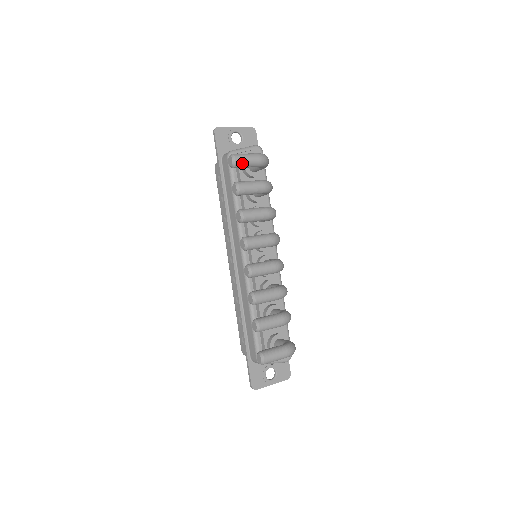
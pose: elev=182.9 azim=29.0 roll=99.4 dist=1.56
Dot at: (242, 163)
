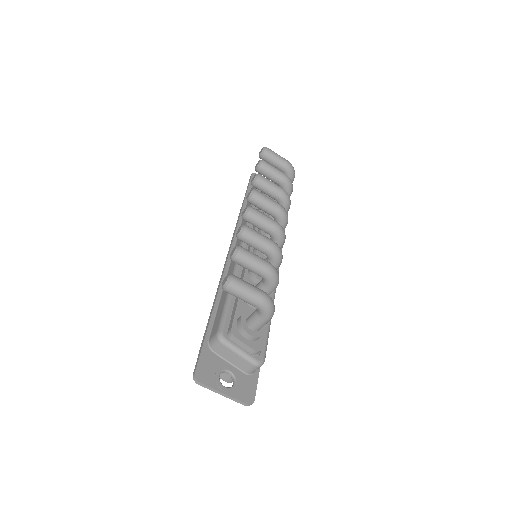
Dot at: (271, 154)
